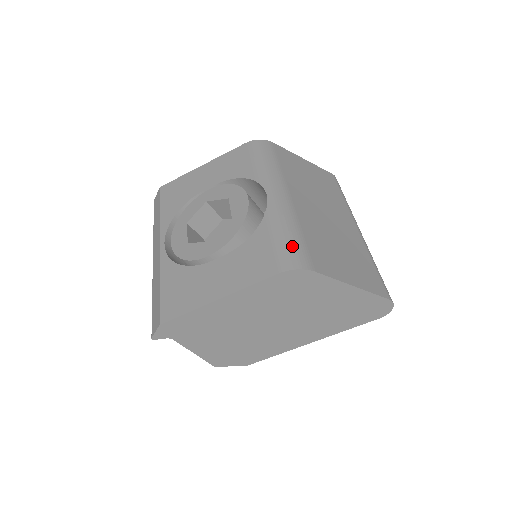
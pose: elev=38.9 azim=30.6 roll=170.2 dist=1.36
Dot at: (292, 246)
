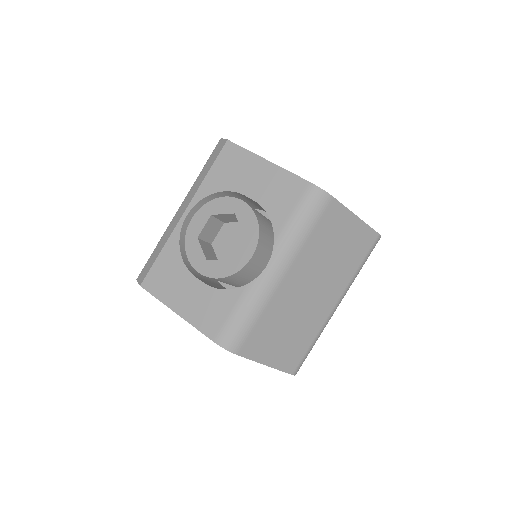
Dot at: (239, 329)
